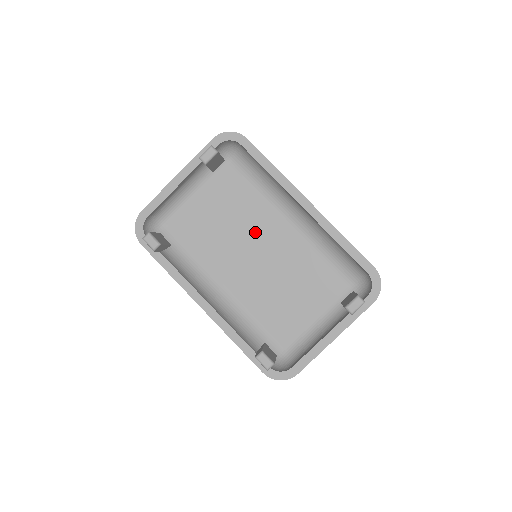
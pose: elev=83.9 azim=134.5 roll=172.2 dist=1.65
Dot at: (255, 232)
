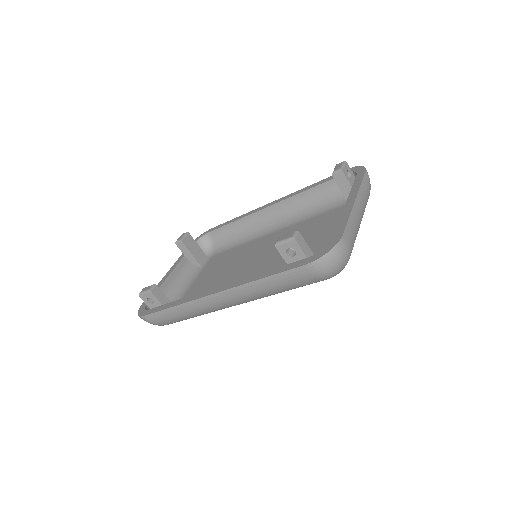
Dot at: (249, 255)
